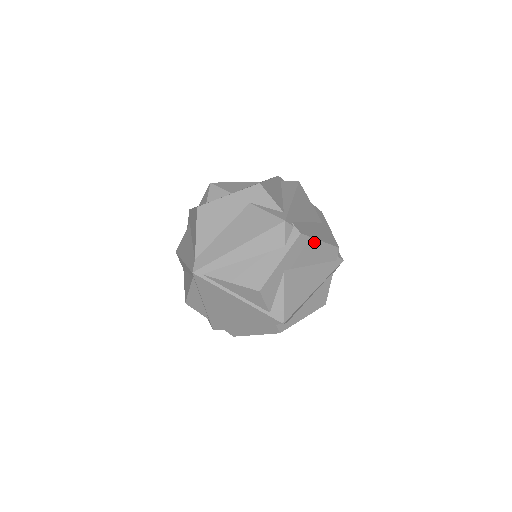
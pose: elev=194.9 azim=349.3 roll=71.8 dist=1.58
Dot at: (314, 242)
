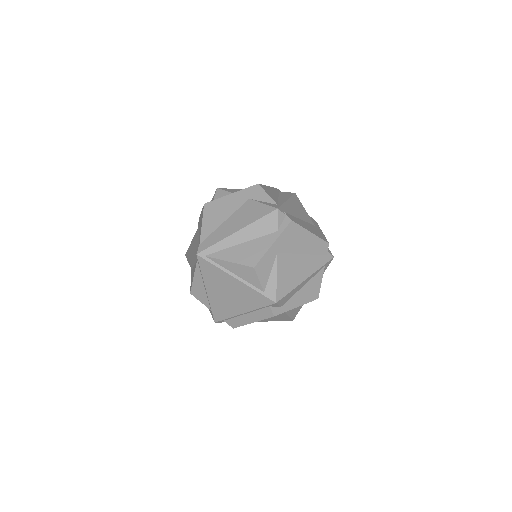
Dot at: (305, 232)
